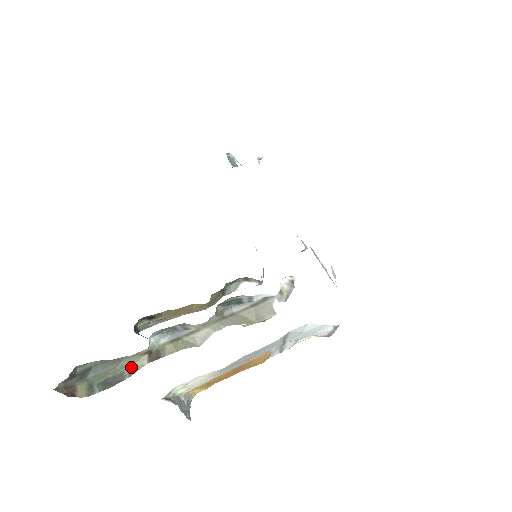
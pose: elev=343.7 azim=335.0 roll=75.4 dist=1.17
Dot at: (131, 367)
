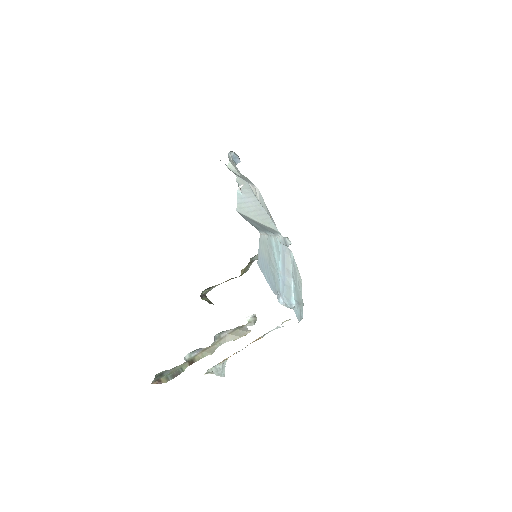
Dot at: (182, 368)
